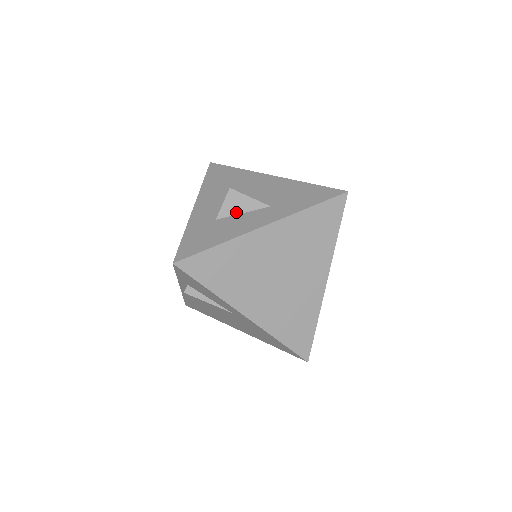
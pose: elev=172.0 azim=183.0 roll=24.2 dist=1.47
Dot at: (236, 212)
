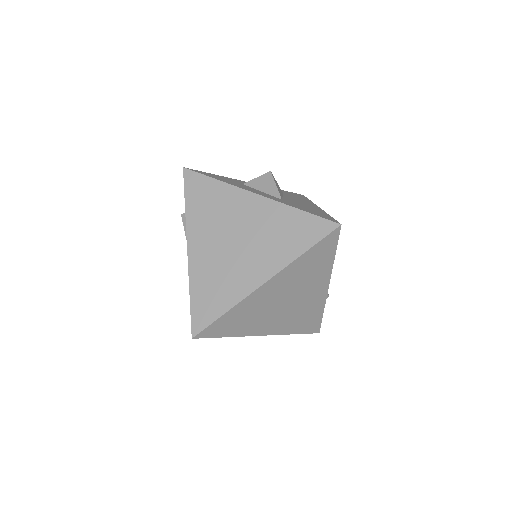
Dot at: (259, 188)
